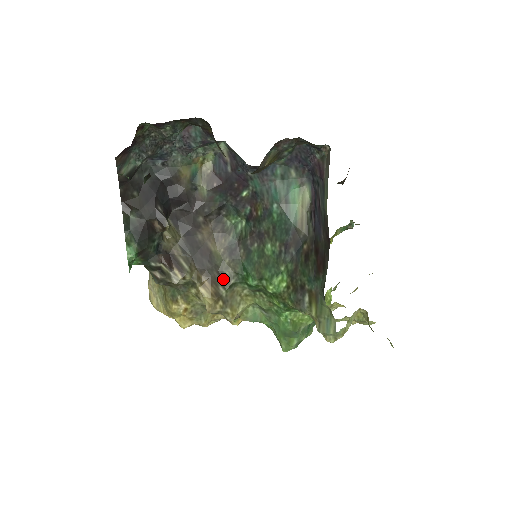
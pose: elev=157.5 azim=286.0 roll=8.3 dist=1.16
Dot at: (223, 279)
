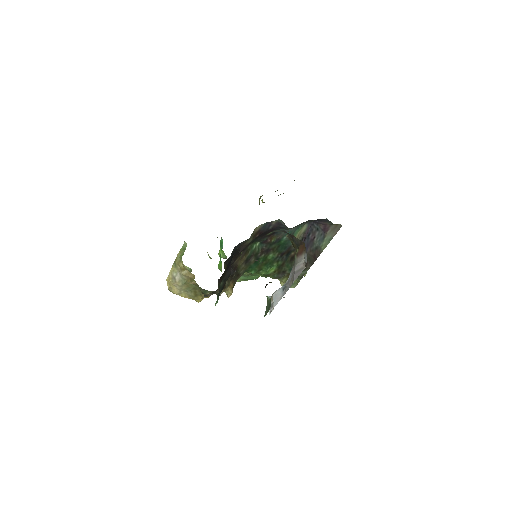
Dot at: (238, 276)
